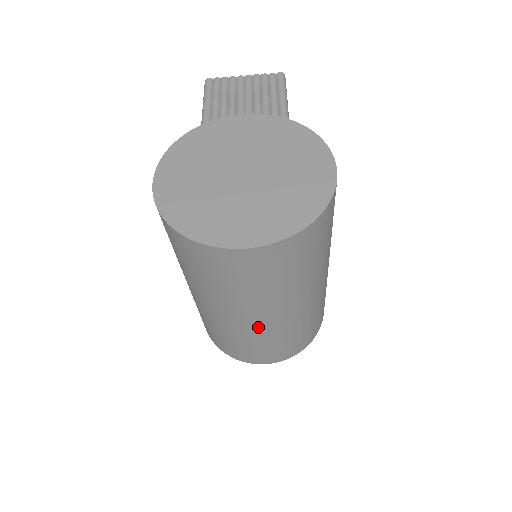
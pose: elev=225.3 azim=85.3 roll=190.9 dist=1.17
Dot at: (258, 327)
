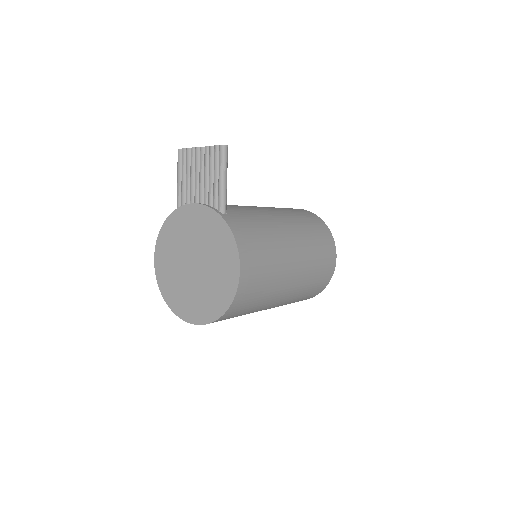
Dot at: occluded
